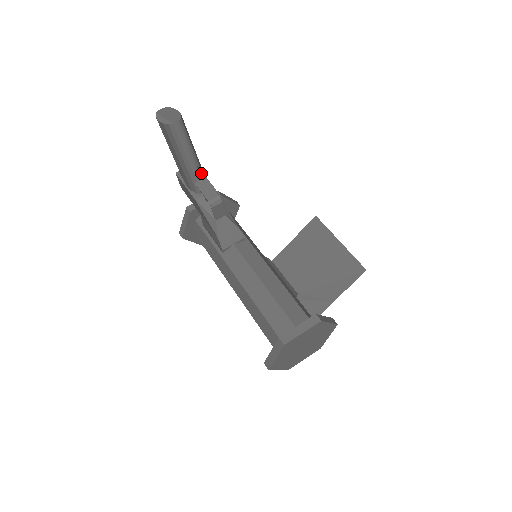
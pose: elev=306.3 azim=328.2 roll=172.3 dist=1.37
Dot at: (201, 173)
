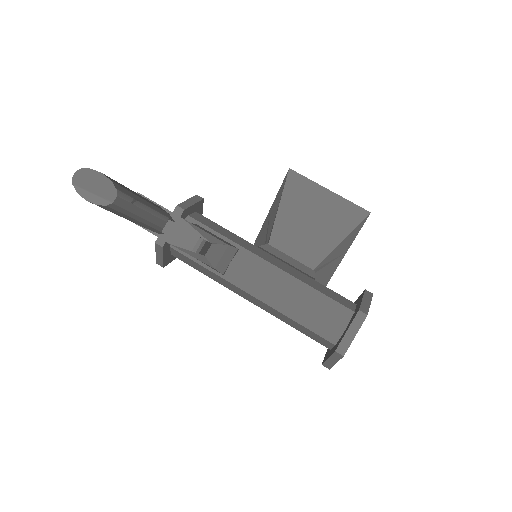
Dot at: (162, 216)
